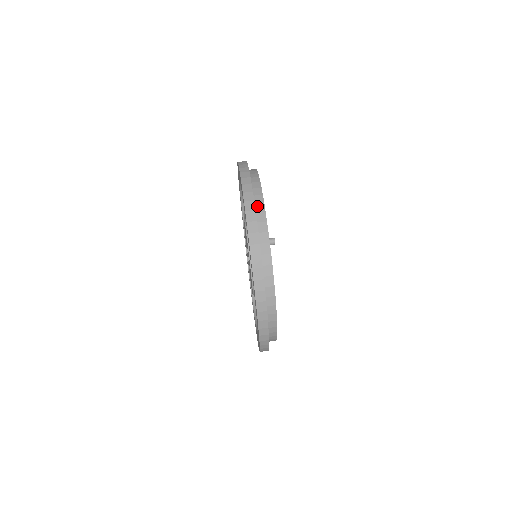
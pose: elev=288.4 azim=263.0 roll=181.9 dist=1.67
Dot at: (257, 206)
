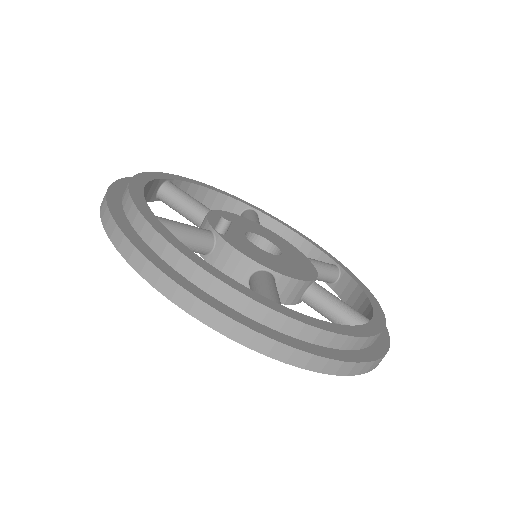
Dot at: (125, 207)
